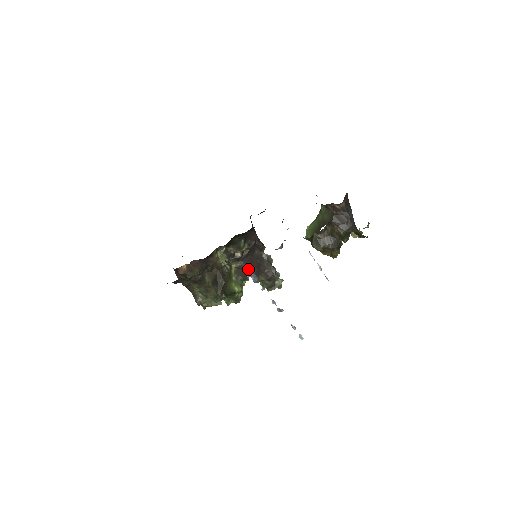
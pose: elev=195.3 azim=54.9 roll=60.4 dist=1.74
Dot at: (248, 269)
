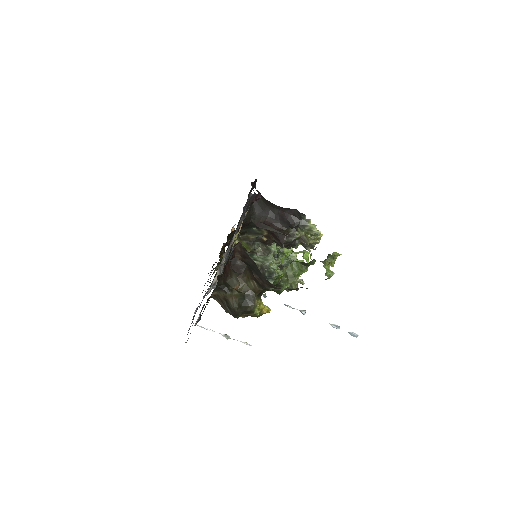
Dot at: occluded
